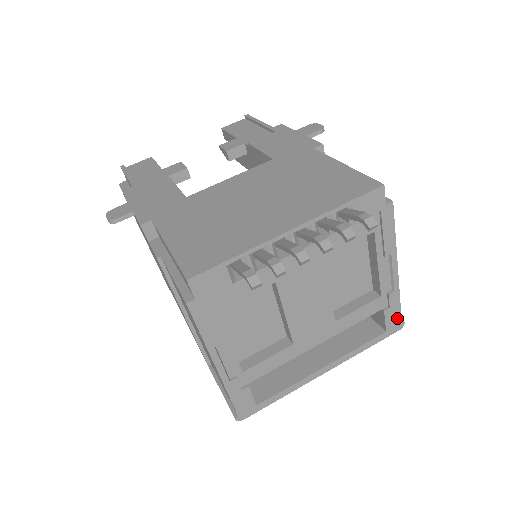
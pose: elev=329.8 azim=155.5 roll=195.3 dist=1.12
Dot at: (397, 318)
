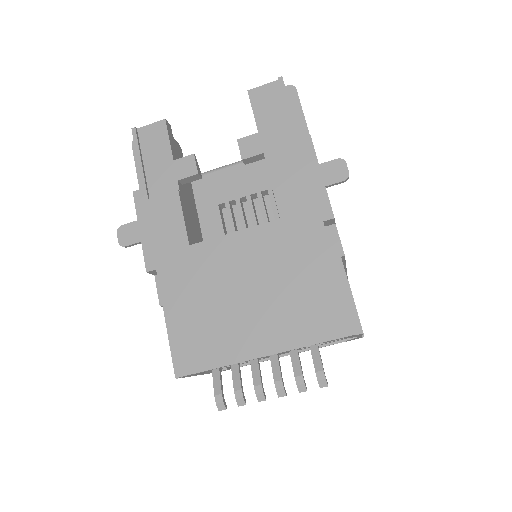
Dot at: (357, 338)
